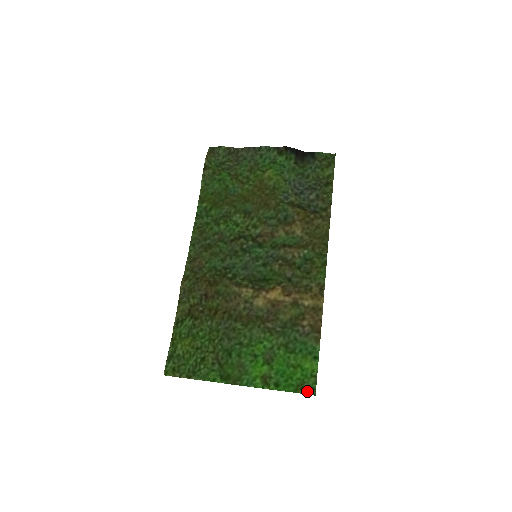
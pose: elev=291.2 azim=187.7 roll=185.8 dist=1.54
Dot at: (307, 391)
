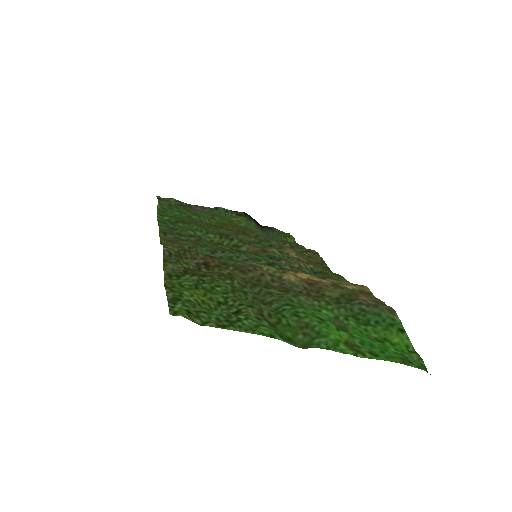
Dot at: (418, 366)
